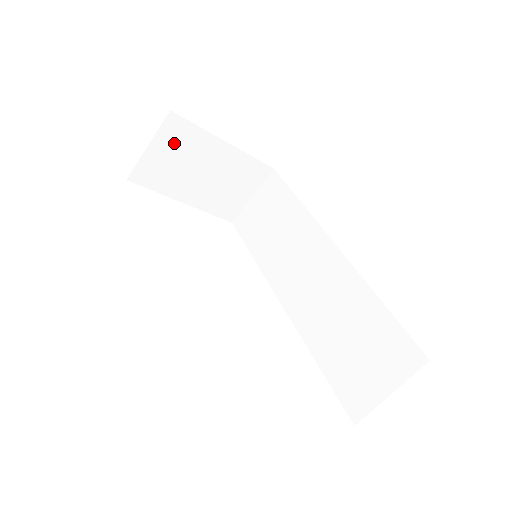
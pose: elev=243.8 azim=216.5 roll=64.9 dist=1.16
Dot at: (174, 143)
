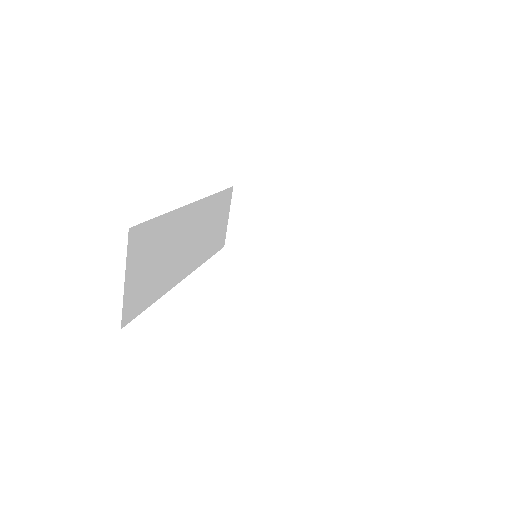
Dot at: (246, 210)
